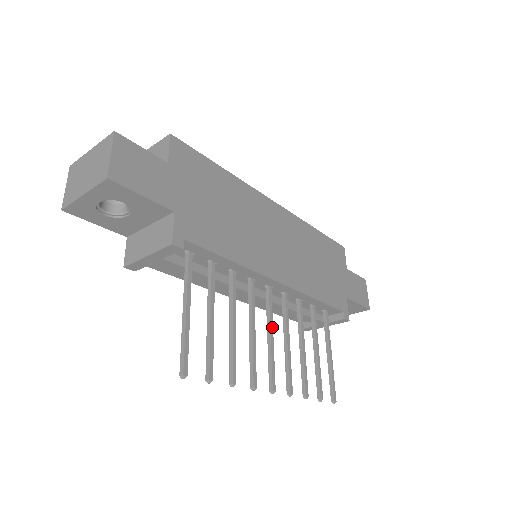
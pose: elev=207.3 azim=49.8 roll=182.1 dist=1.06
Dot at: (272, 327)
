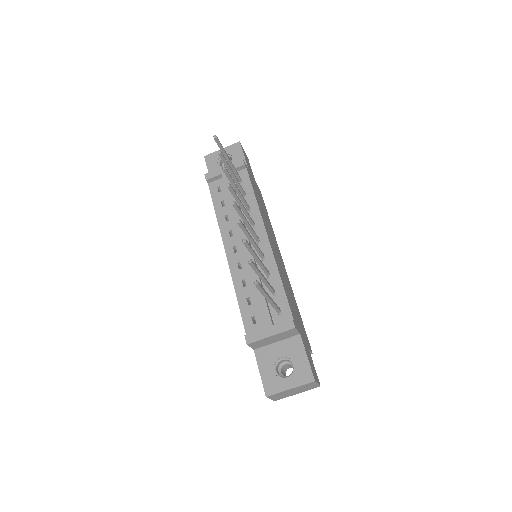
Dot at: (250, 226)
